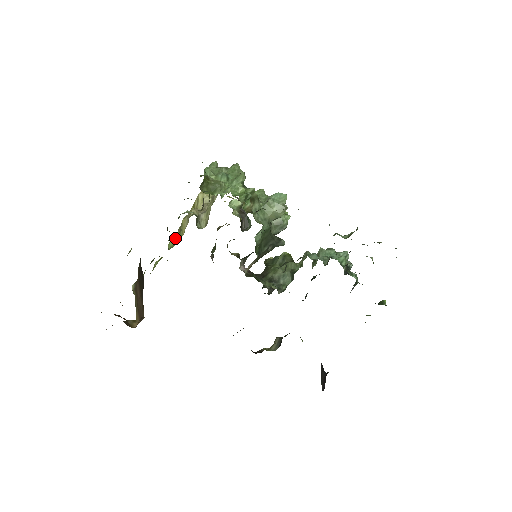
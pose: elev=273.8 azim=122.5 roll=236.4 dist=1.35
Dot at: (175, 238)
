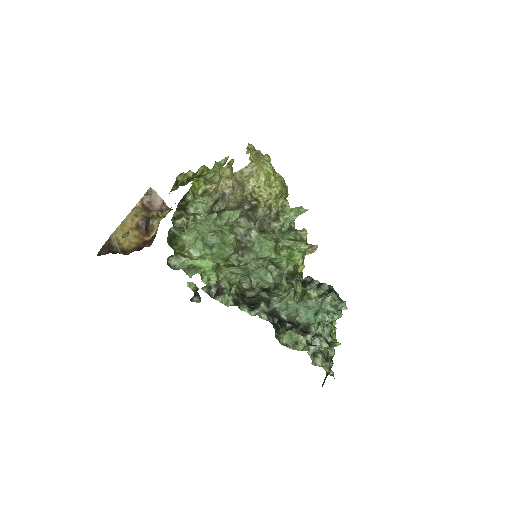
Dot at: (219, 165)
